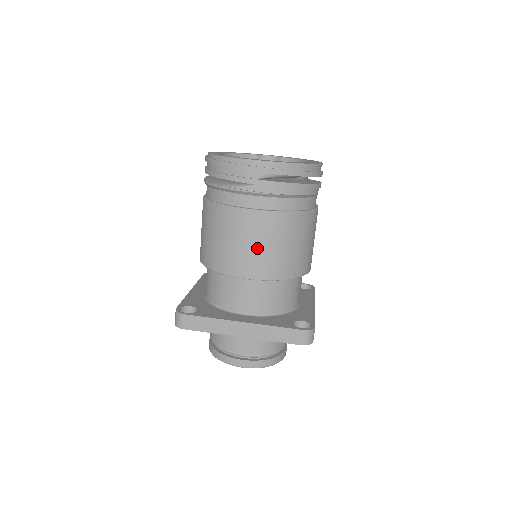
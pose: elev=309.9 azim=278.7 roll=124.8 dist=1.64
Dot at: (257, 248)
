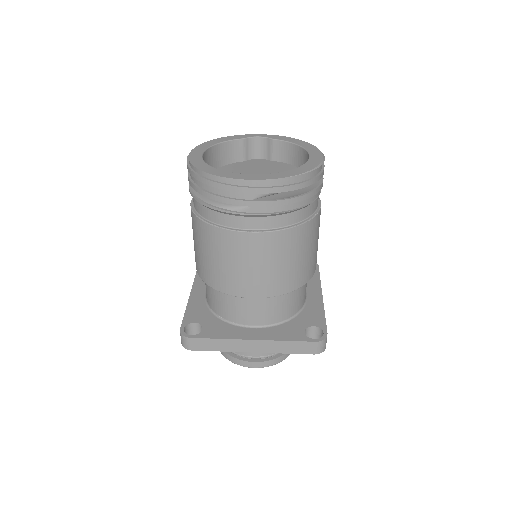
Dot at: (260, 269)
